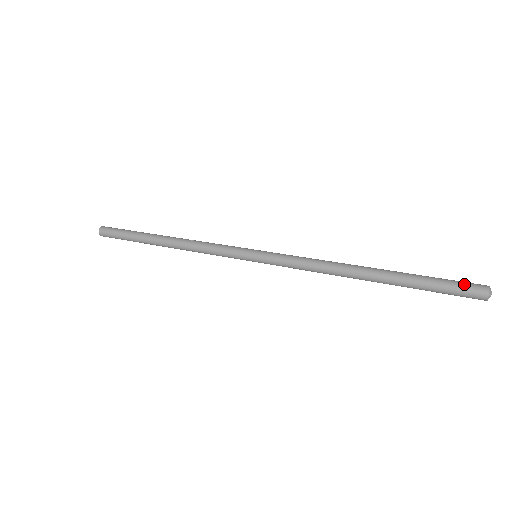
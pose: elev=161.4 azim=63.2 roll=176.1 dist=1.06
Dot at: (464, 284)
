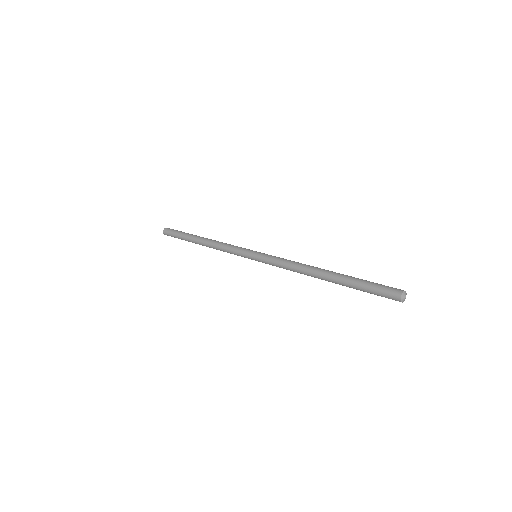
Dot at: (385, 288)
